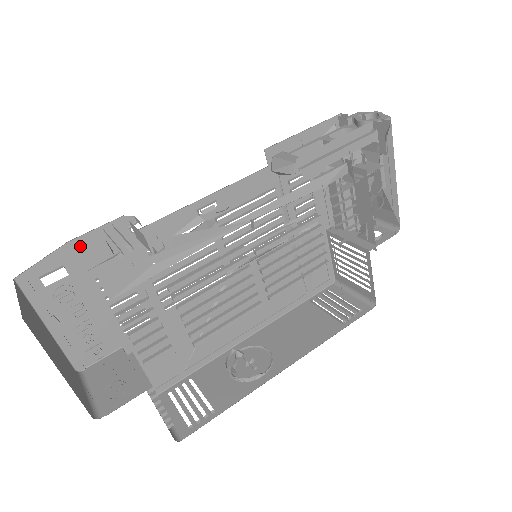
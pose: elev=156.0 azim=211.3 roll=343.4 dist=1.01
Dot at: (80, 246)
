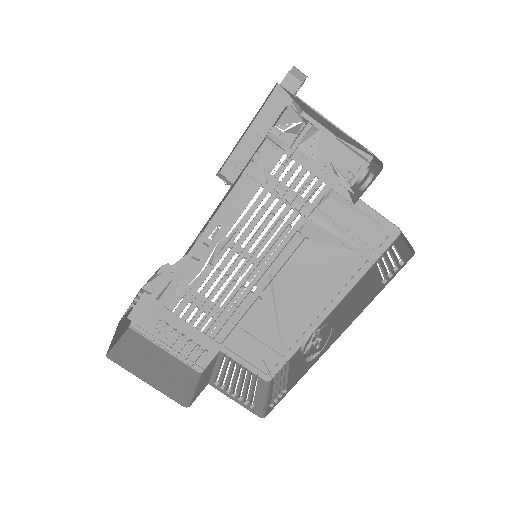
Dot at: occluded
